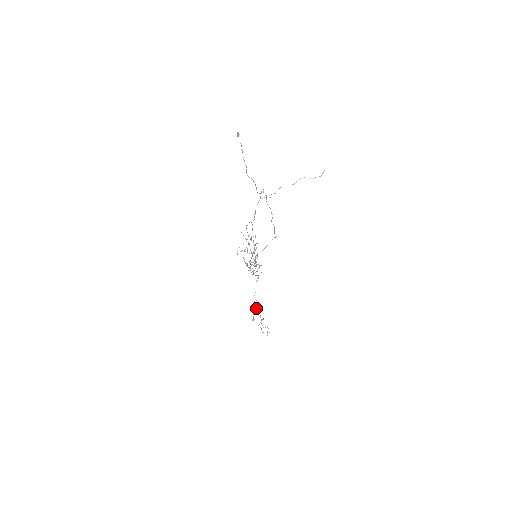
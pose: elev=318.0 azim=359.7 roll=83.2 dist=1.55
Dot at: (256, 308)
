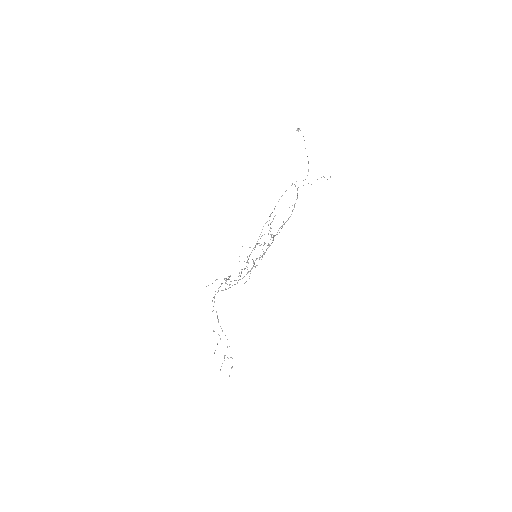
Dot at: occluded
